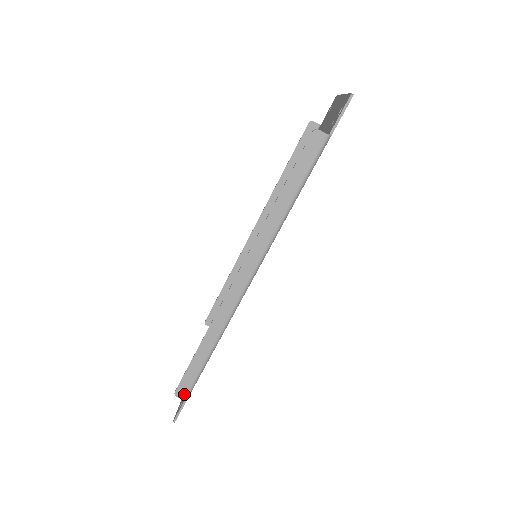
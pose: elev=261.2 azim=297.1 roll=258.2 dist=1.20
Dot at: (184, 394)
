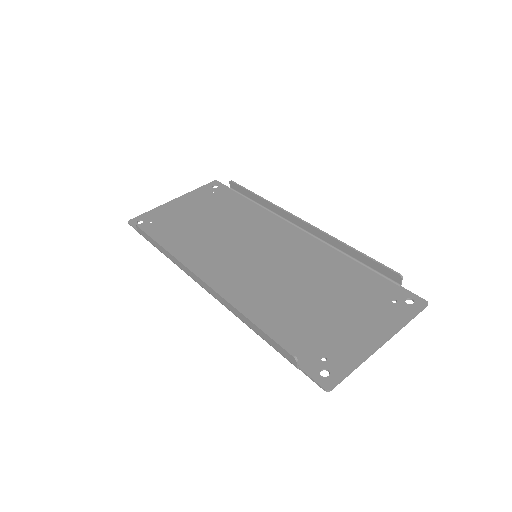
Dot at: (140, 233)
